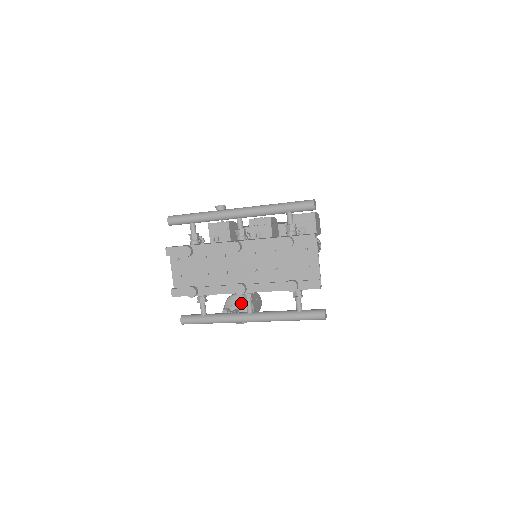
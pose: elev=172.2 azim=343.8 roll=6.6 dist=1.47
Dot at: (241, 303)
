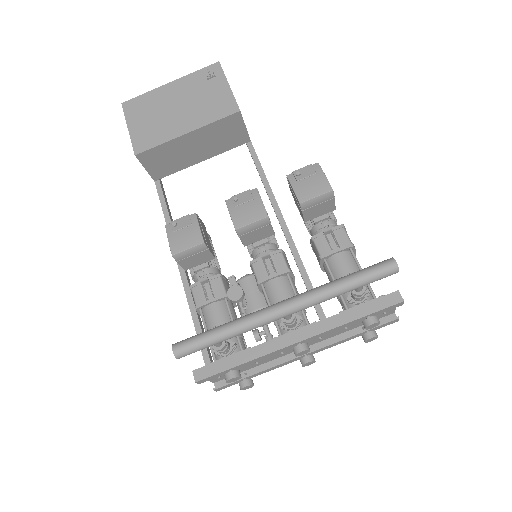
Dot at: occluded
